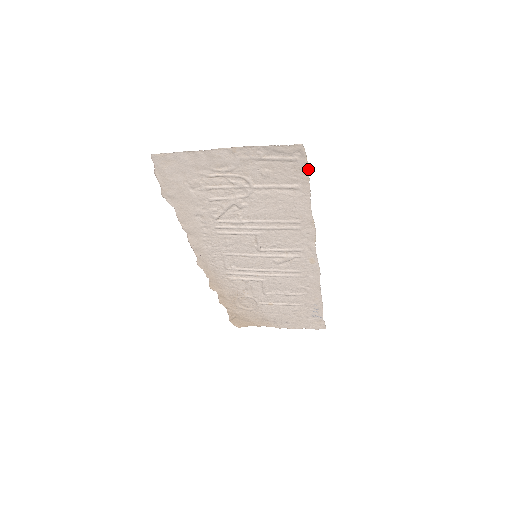
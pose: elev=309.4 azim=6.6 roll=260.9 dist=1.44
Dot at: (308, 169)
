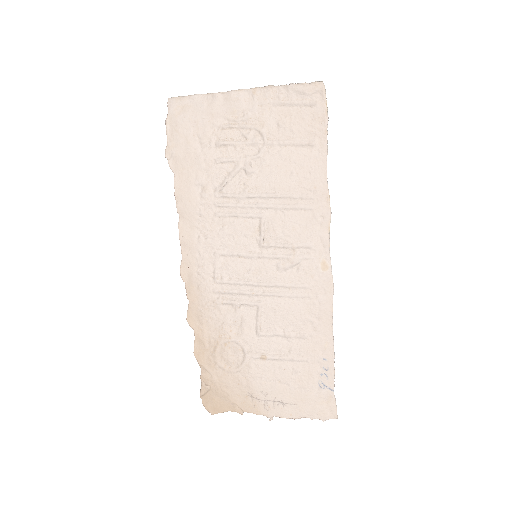
Dot at: (327, 117)
